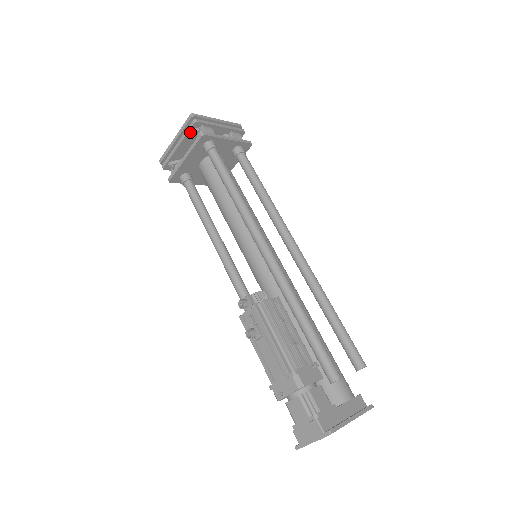
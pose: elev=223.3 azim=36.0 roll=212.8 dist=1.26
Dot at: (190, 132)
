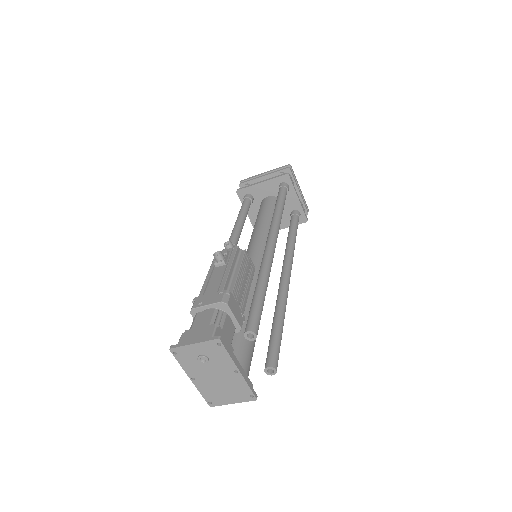
Dot at: (279, 173)
